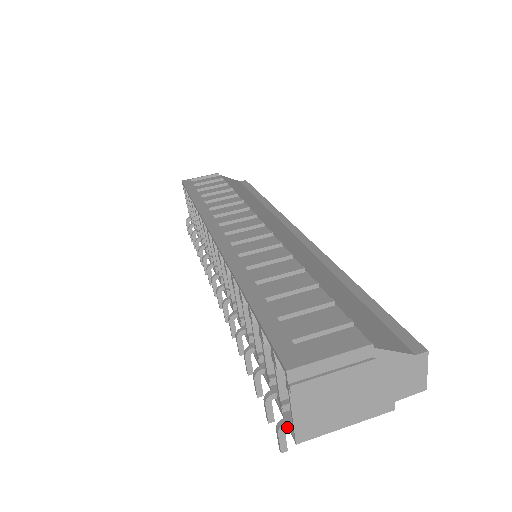
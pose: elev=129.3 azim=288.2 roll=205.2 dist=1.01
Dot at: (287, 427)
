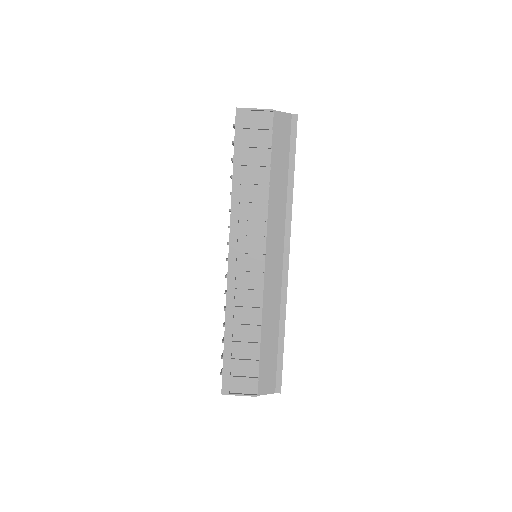
Dot at: occluded
